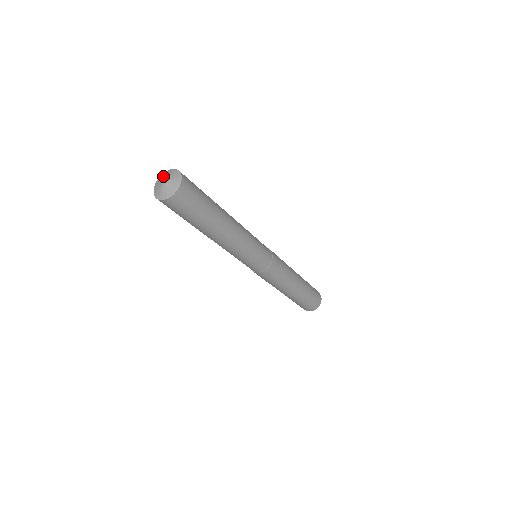
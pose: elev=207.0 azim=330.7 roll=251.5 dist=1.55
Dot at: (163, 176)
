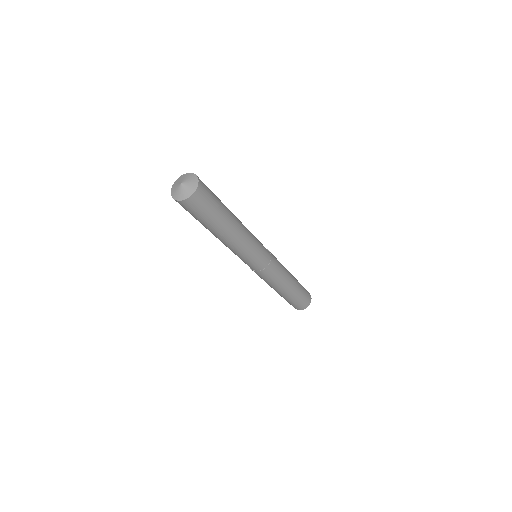
Dot at: (180, 179)
